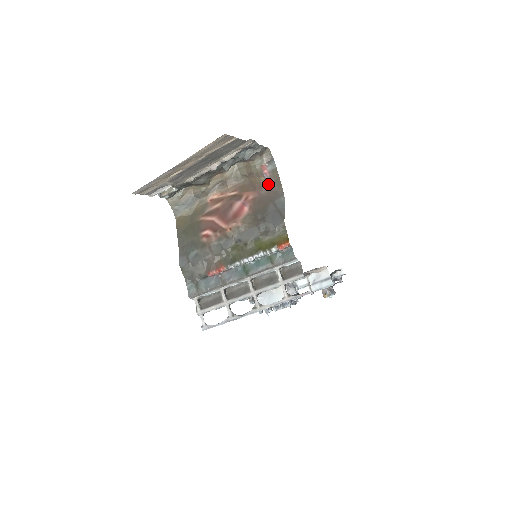
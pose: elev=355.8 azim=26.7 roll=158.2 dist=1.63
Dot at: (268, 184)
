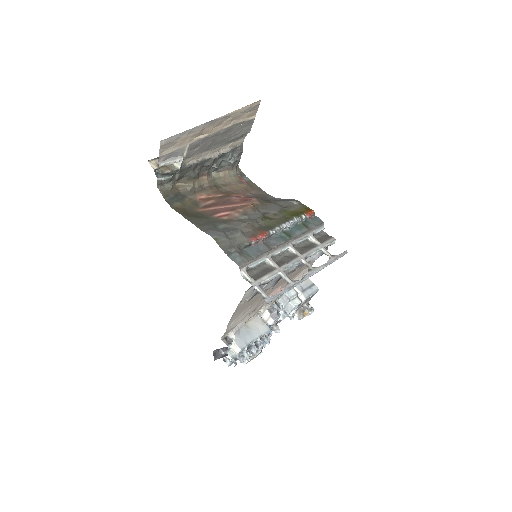
Dot at: (251, 189)
